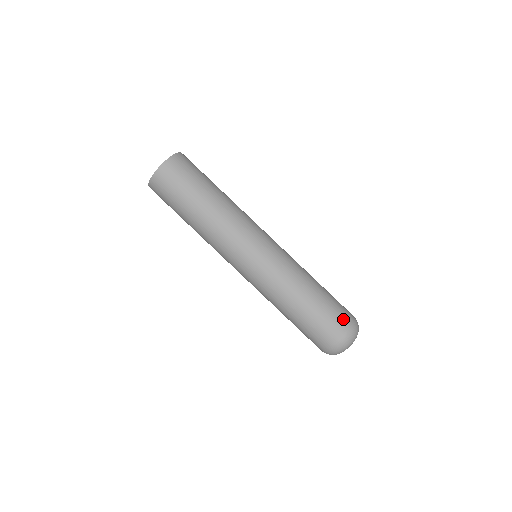
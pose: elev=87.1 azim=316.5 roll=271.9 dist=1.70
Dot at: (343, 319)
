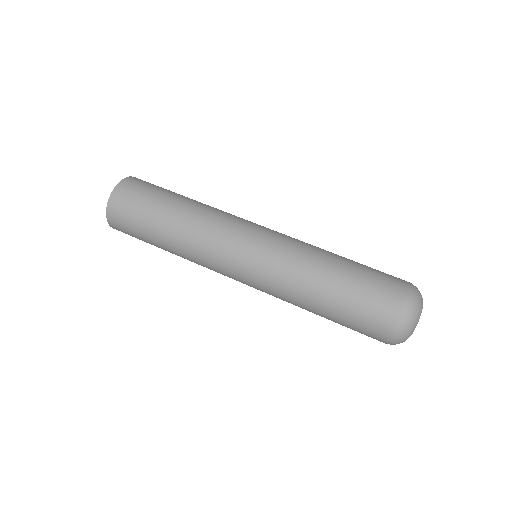
Dot at: (386, 301)
